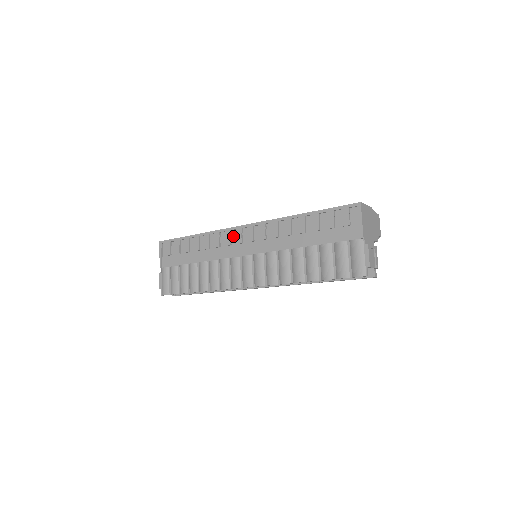
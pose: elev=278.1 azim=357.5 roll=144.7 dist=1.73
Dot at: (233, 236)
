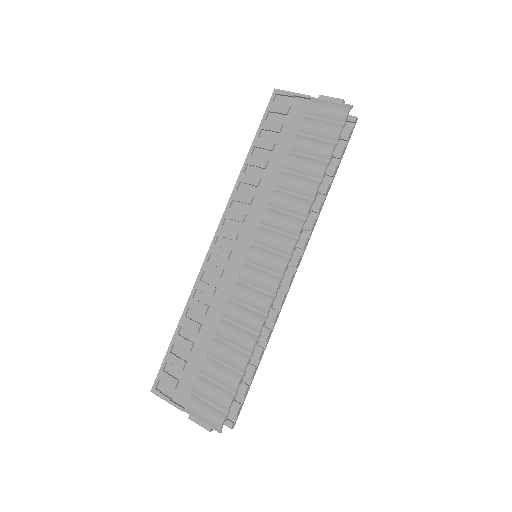
Dot at: (216, 262)
